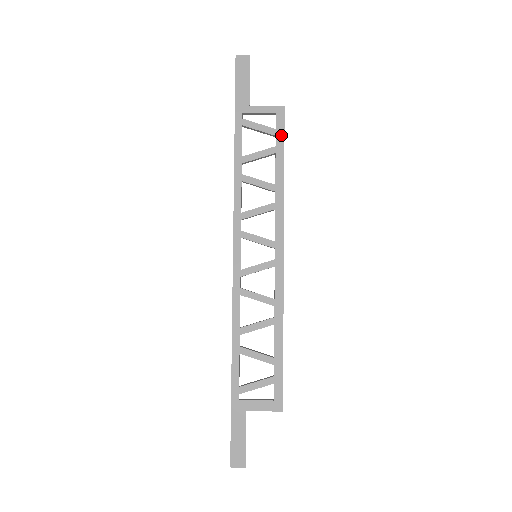
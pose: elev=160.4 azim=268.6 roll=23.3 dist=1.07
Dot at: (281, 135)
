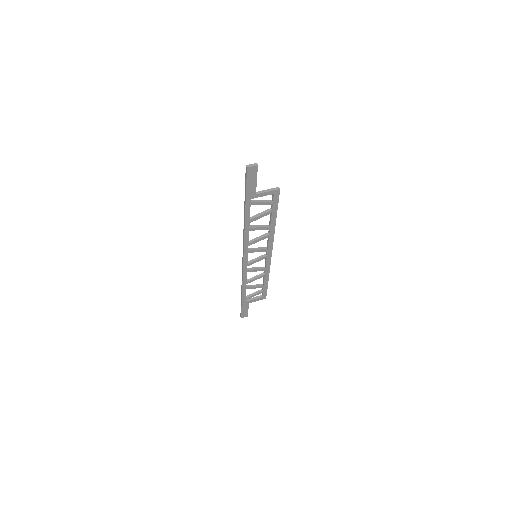
Dot at: (276, 204)
